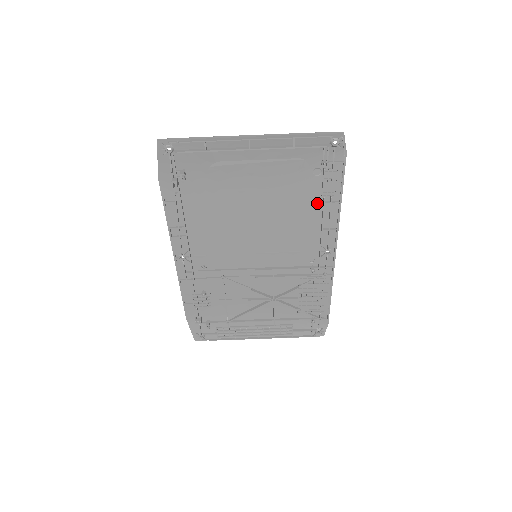
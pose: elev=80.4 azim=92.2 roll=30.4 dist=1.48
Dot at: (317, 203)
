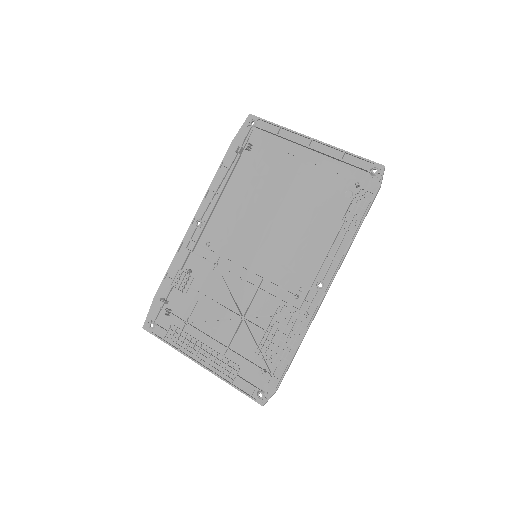
Dot at: (335, 225)
